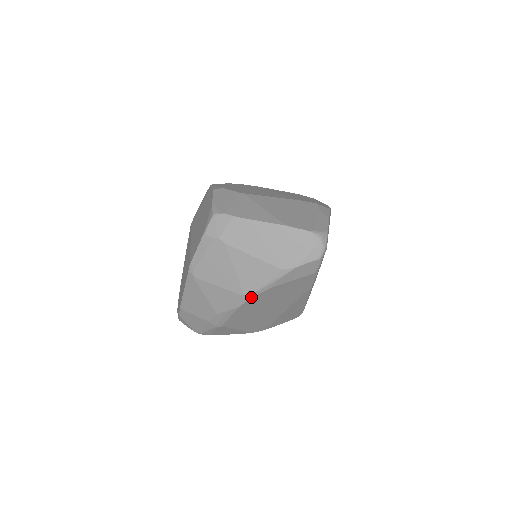
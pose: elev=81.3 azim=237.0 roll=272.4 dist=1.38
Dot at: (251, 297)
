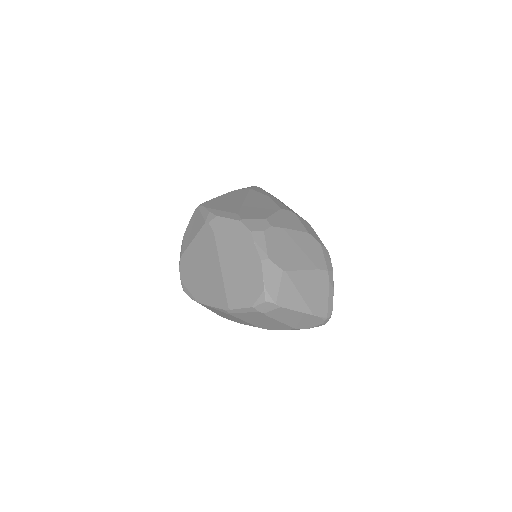
Dot at: occluded
